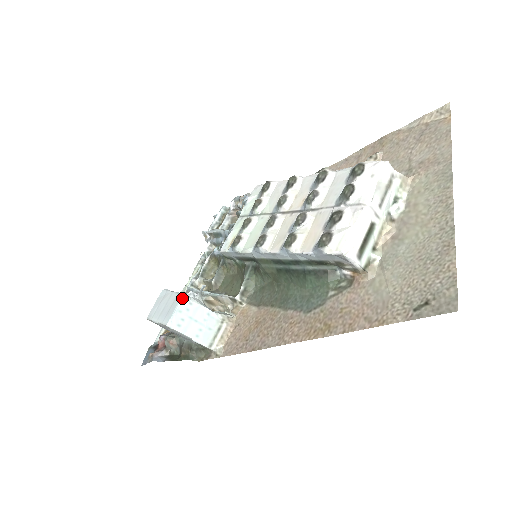
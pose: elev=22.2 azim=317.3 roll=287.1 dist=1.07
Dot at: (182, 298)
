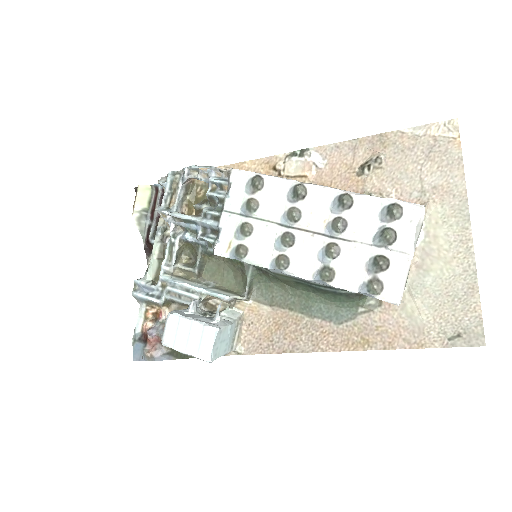
Dot at: (215, 333)
